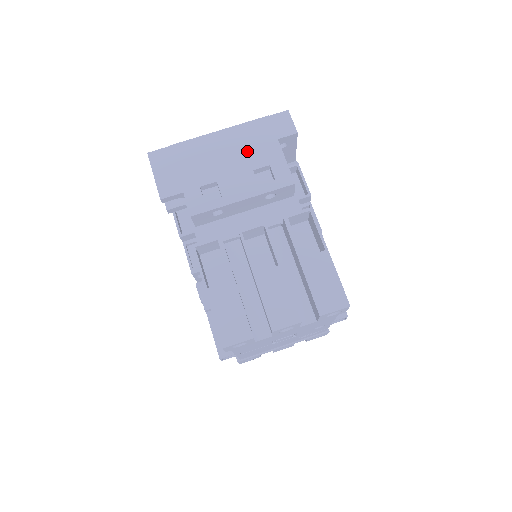
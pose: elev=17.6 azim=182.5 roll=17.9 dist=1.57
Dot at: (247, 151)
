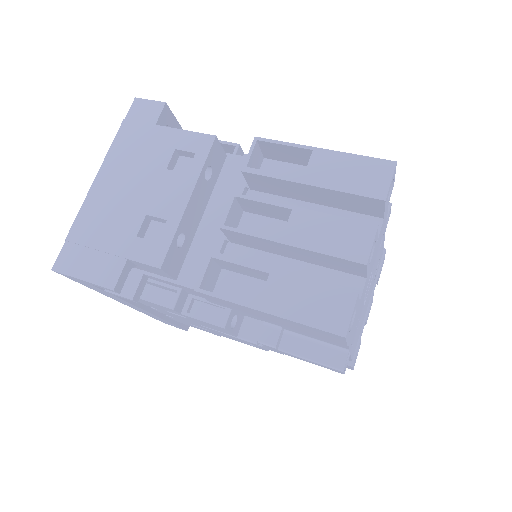
Dot at: (141, 163)
